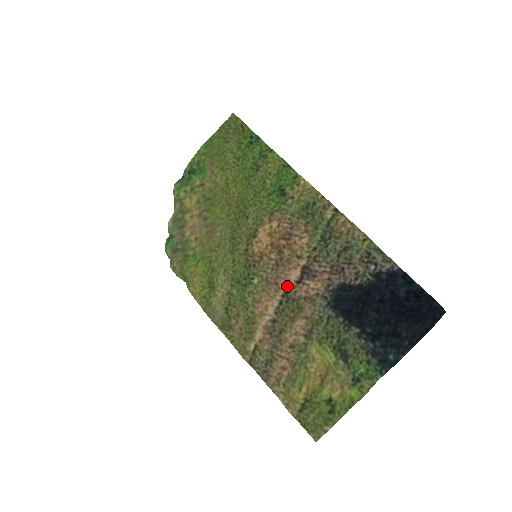
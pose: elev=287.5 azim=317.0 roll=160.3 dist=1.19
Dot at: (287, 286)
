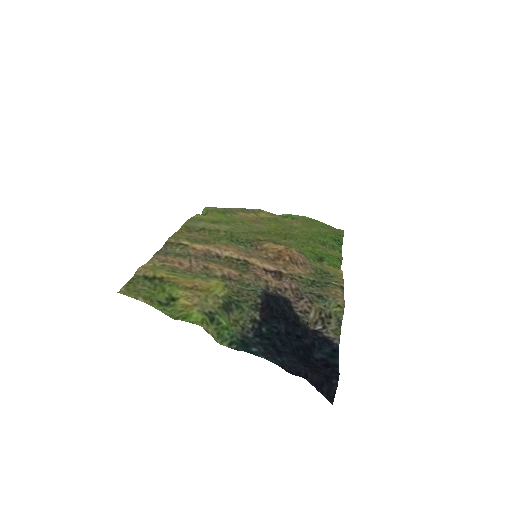
Dot at: (256, 262)
